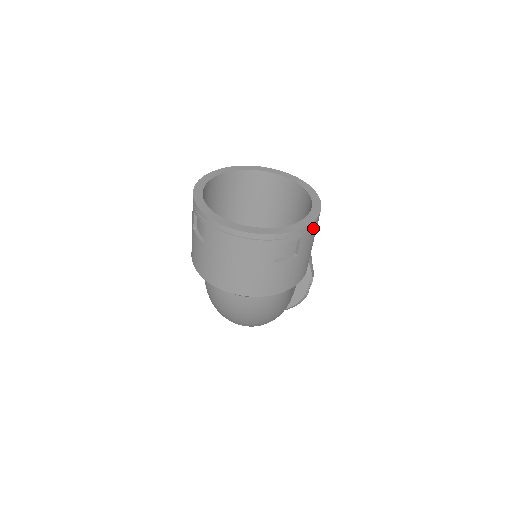
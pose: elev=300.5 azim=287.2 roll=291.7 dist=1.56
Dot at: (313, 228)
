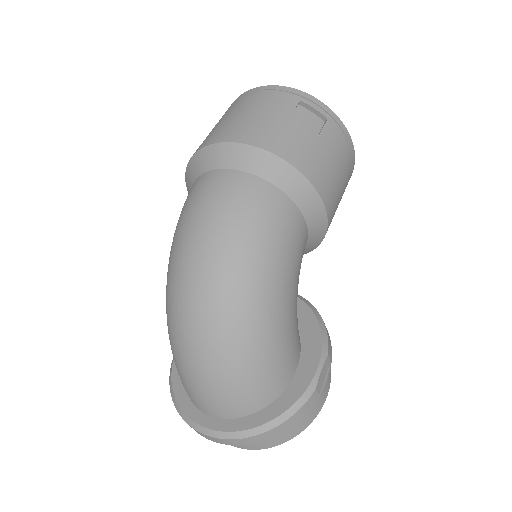
Dot at: (343, 136)
